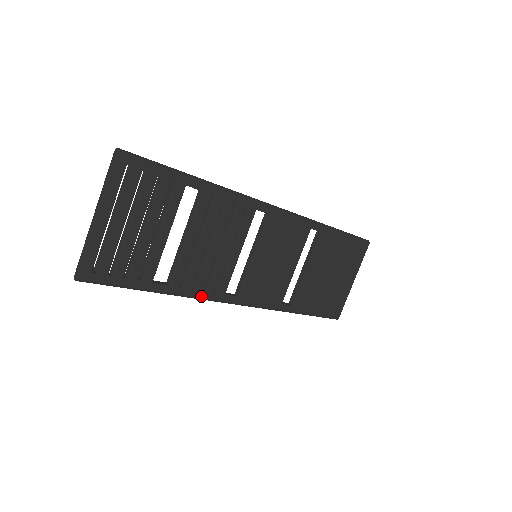
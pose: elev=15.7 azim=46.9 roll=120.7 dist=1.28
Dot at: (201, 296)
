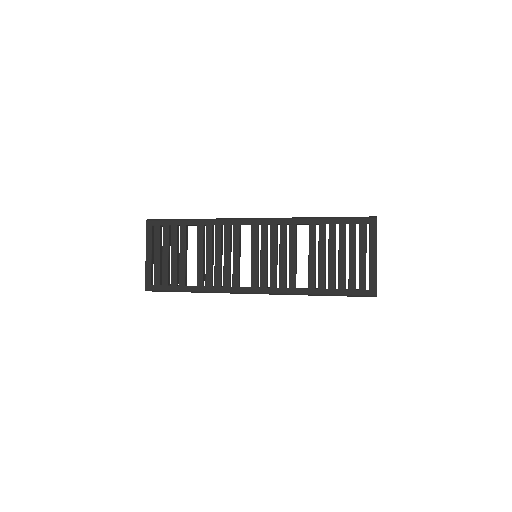
Dot at: (221, 290)
